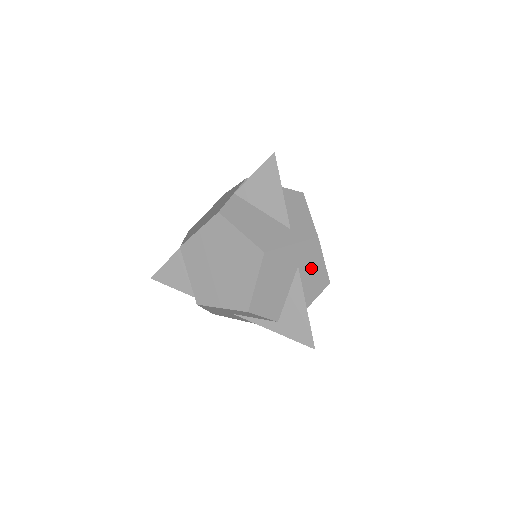
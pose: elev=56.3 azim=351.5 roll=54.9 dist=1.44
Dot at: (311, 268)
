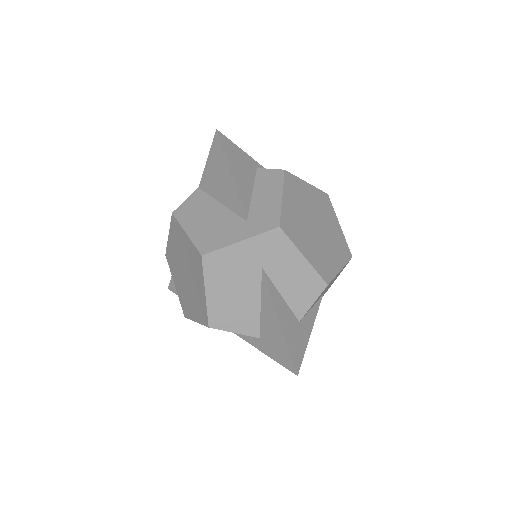
Dot at: (285, 268)
